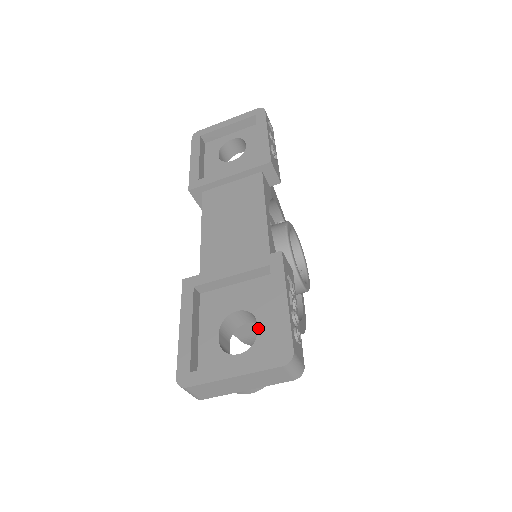
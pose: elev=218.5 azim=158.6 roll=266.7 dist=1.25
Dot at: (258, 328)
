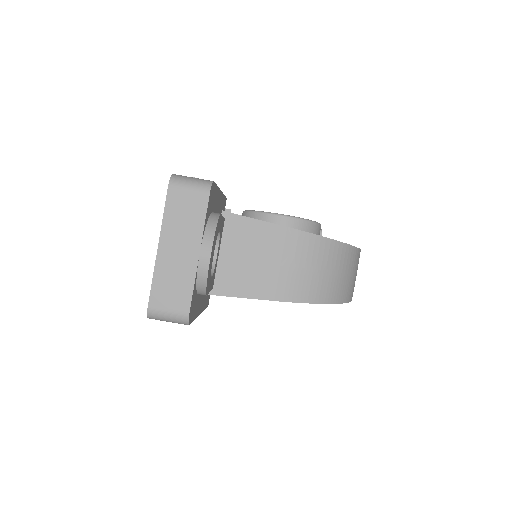
Dot at: occluded
